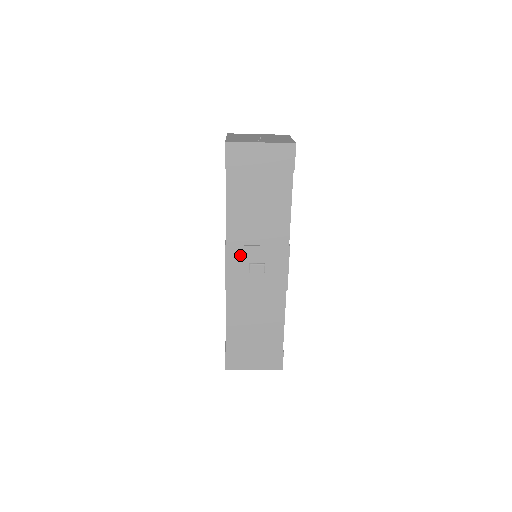
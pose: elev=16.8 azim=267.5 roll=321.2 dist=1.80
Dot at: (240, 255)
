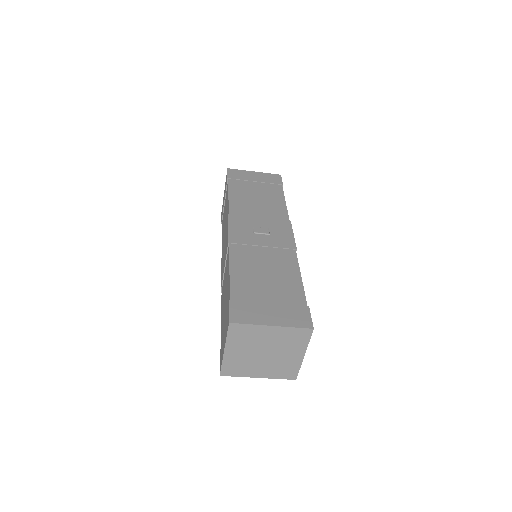
Dot at: (243, 221)
